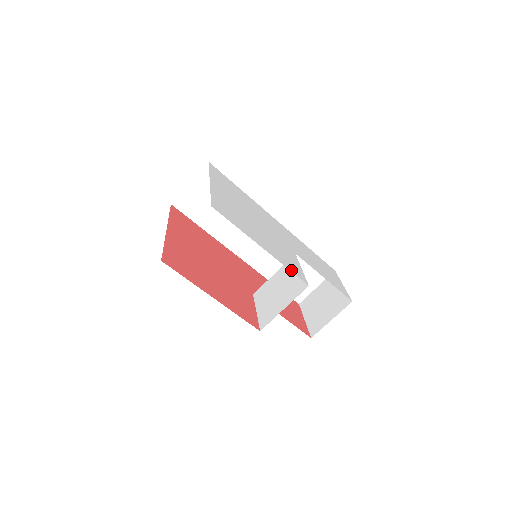
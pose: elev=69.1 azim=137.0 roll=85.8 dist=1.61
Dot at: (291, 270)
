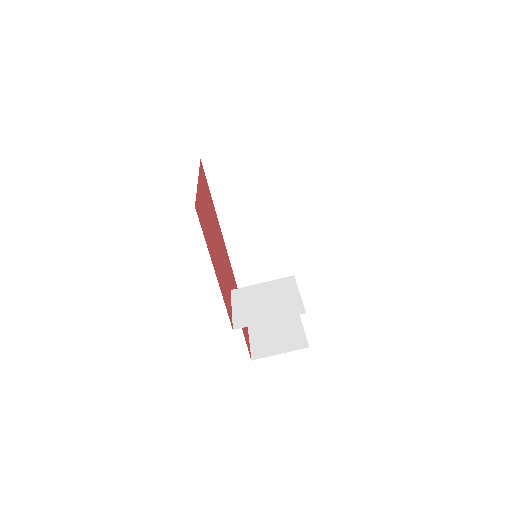
Dot at: occluded
